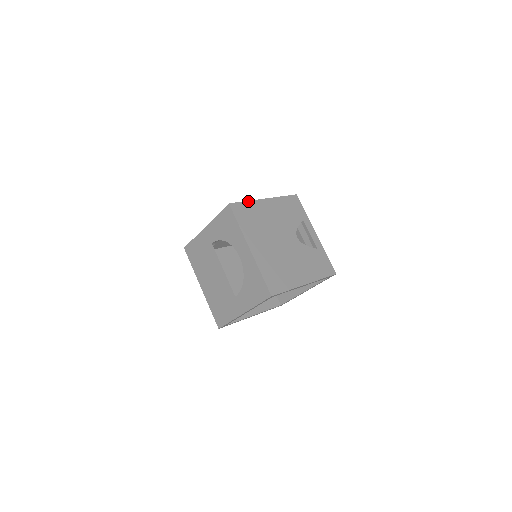
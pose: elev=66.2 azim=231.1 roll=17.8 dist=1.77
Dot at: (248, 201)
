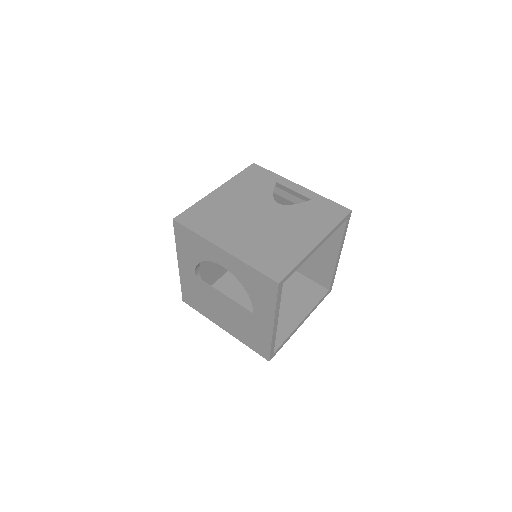
Dot at: (196, 203)
